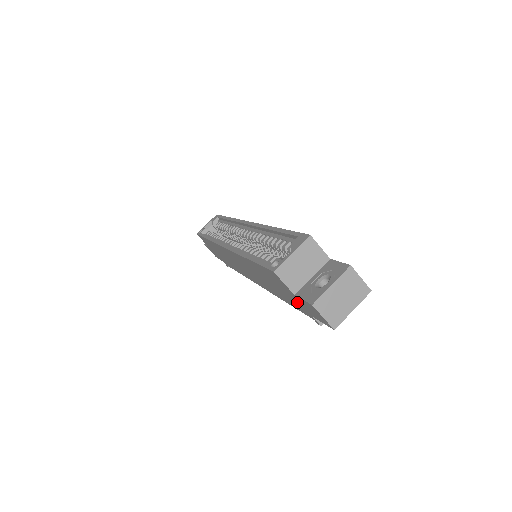
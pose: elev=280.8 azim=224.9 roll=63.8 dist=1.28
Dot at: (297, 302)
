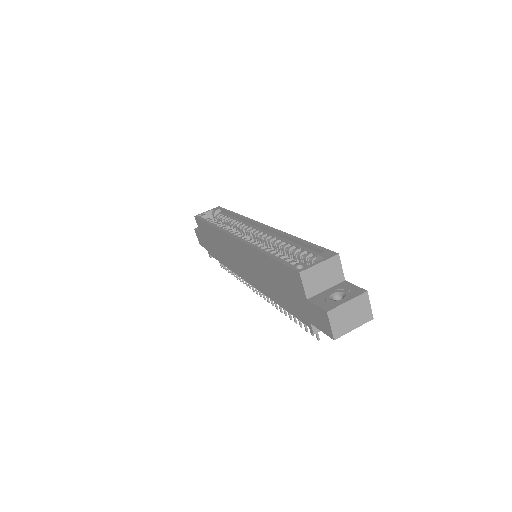
Dot at: (302, 307)
